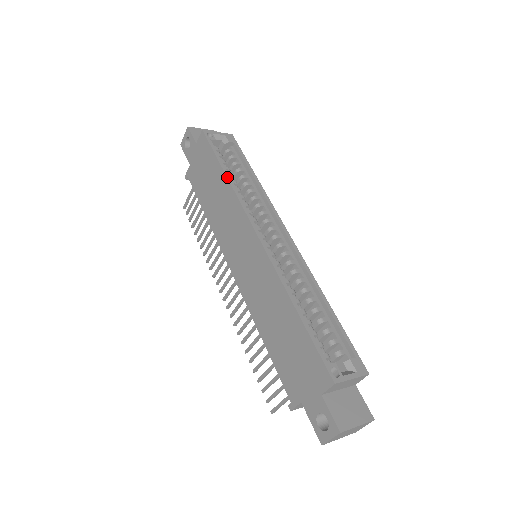
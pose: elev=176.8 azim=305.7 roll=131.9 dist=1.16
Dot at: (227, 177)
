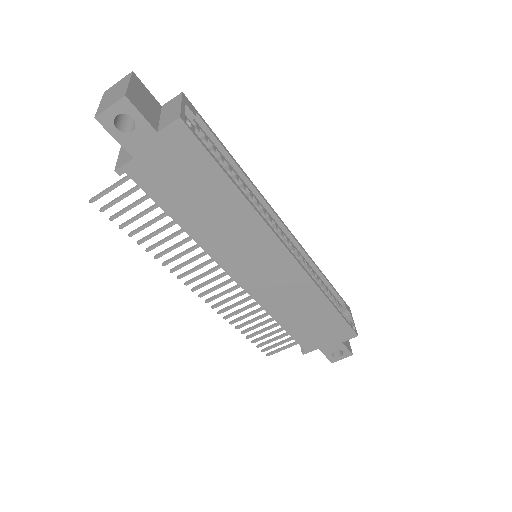
Dot at: (243, 195)
